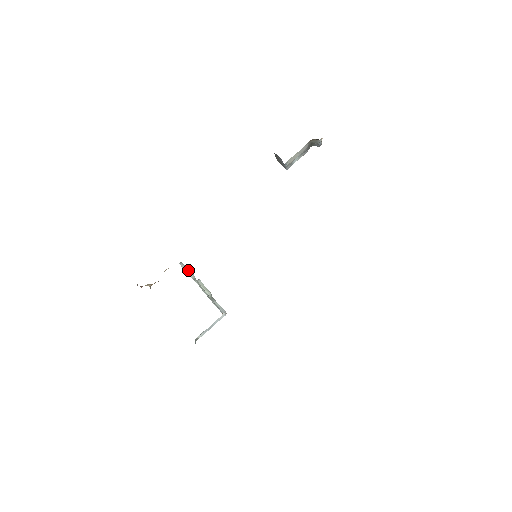
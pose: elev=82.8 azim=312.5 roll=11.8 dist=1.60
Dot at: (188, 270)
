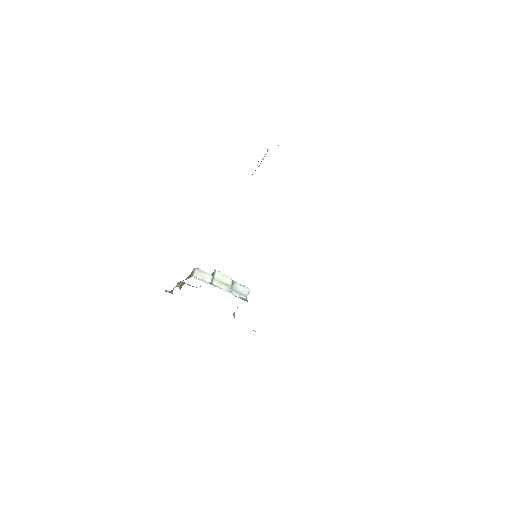
Dot at: (203, 274)
